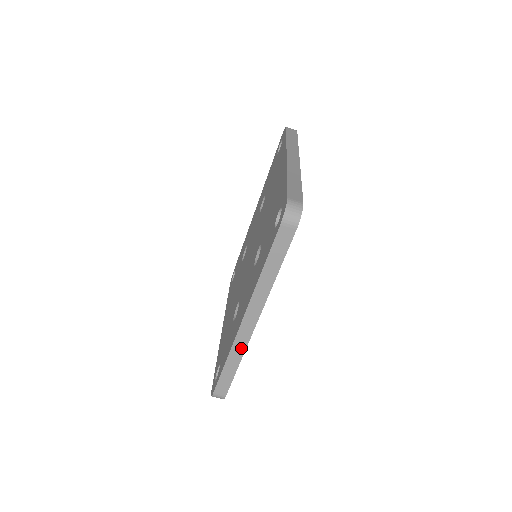
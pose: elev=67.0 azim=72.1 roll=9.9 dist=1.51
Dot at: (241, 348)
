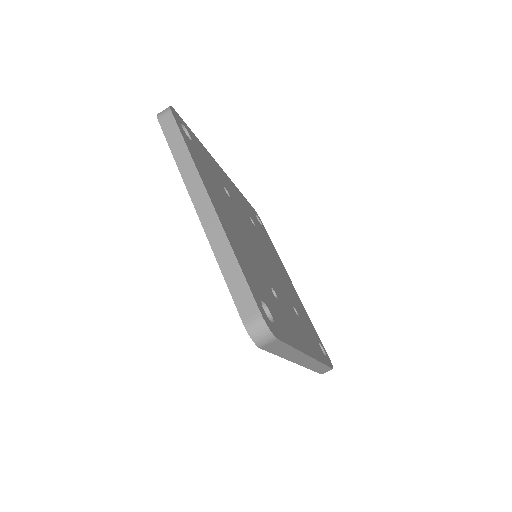
Dot at: (315, 364)
